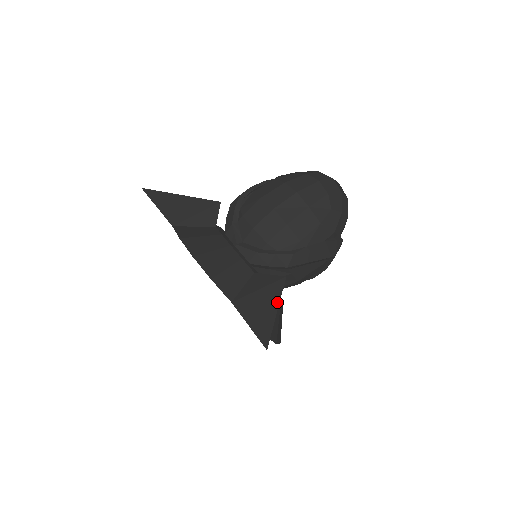
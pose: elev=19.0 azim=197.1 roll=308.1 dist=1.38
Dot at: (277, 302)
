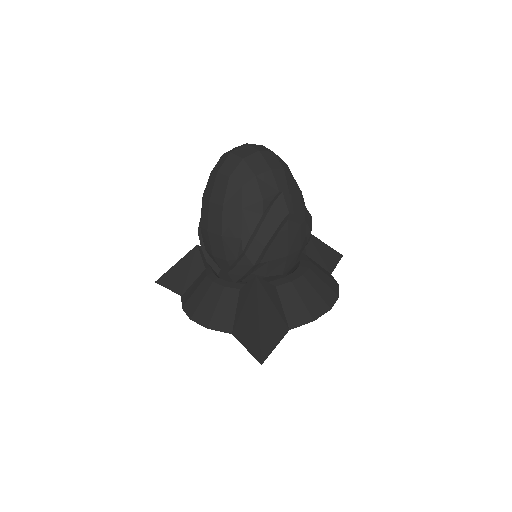
Dot at: (256, 309)
